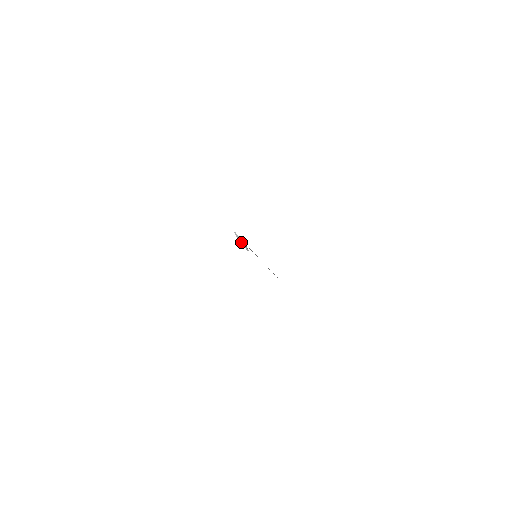
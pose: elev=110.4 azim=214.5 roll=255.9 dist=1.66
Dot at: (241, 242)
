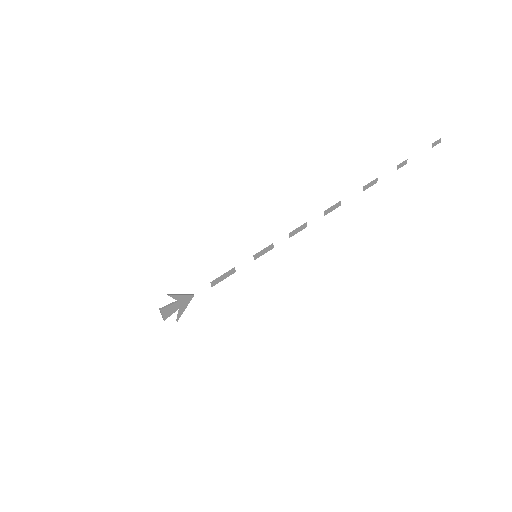
Dot at: occluded
